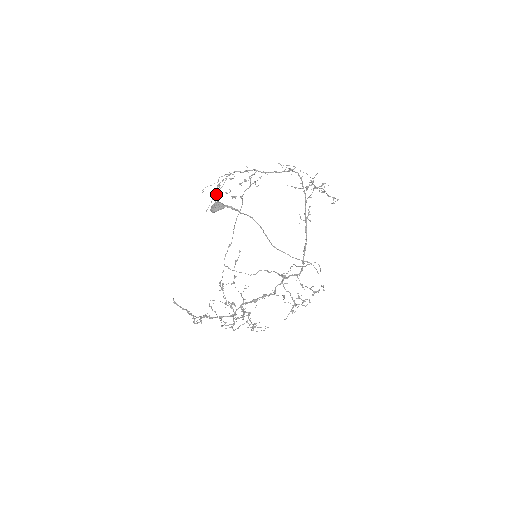
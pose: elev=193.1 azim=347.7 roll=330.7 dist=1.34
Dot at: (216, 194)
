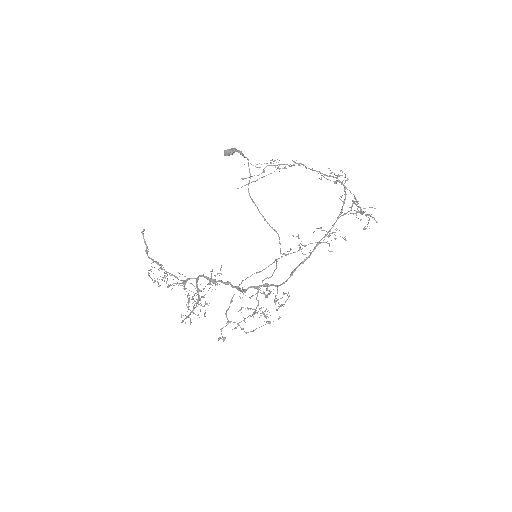
Dot at: occluded
